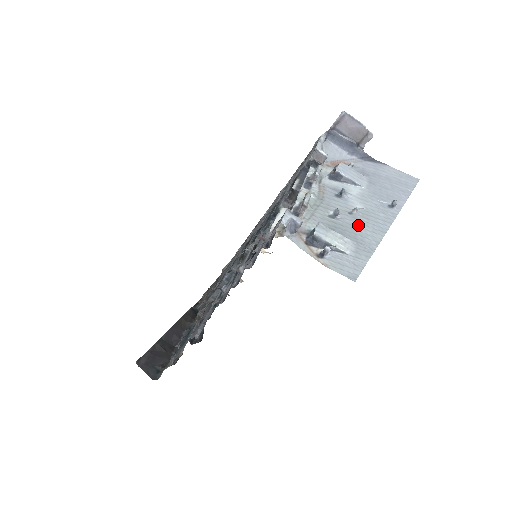
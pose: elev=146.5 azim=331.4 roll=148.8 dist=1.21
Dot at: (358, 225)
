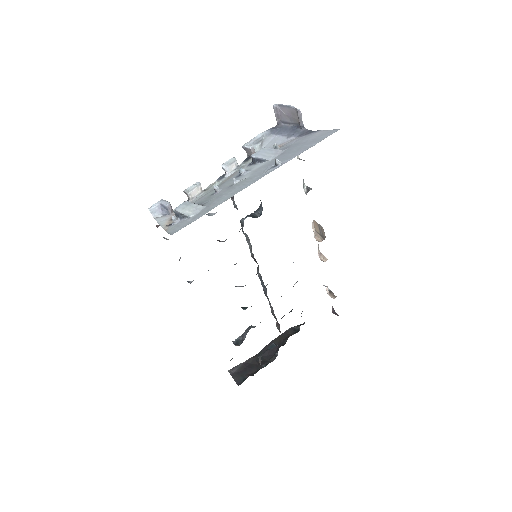
Dot at: (225, 193)
